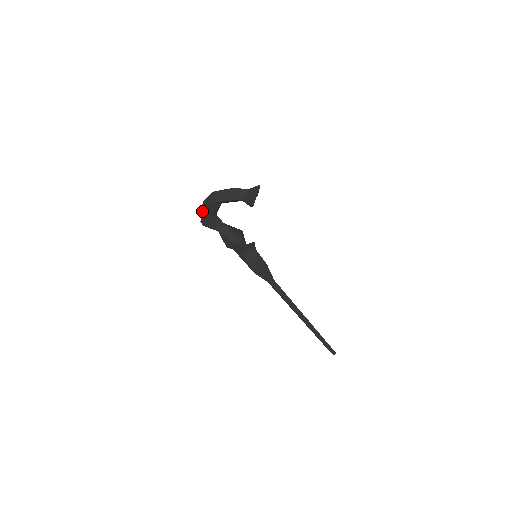
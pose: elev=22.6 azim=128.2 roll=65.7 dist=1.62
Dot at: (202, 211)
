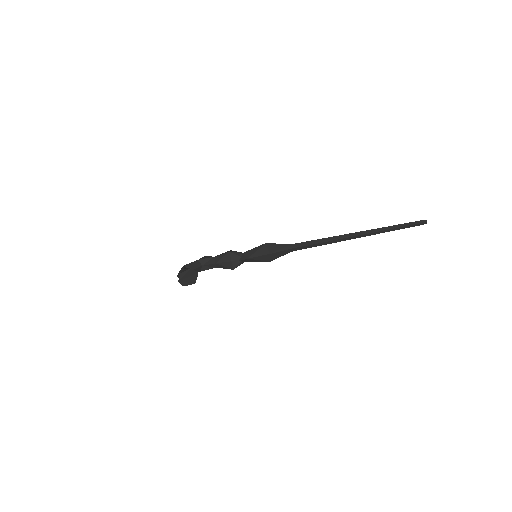
Dot at: occluded
